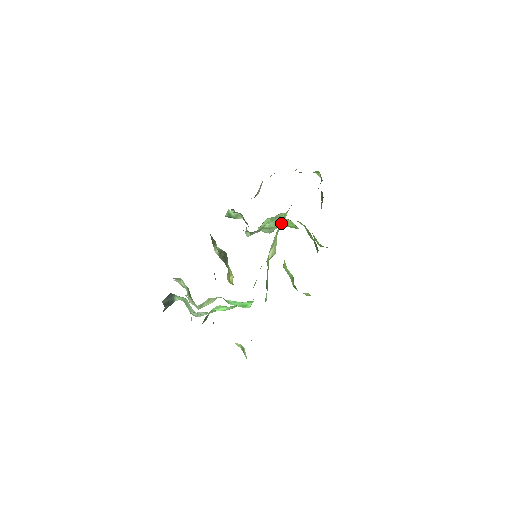
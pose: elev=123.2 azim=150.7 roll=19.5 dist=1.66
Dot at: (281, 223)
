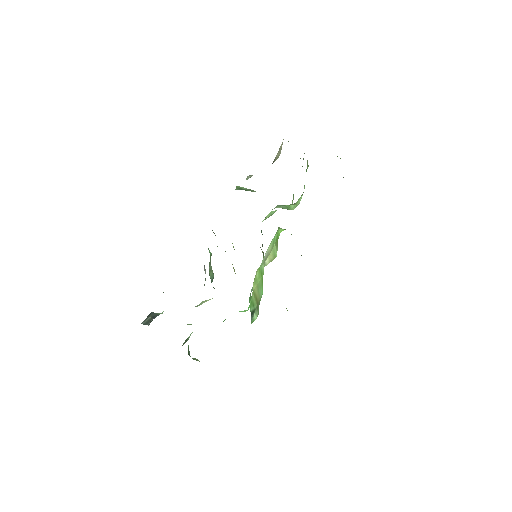
Dot at: (279, 228)
